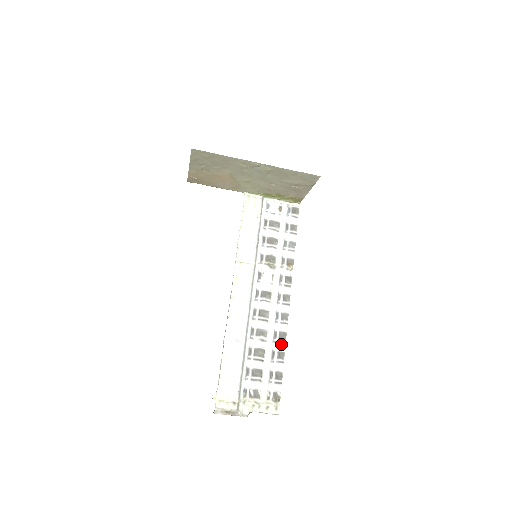
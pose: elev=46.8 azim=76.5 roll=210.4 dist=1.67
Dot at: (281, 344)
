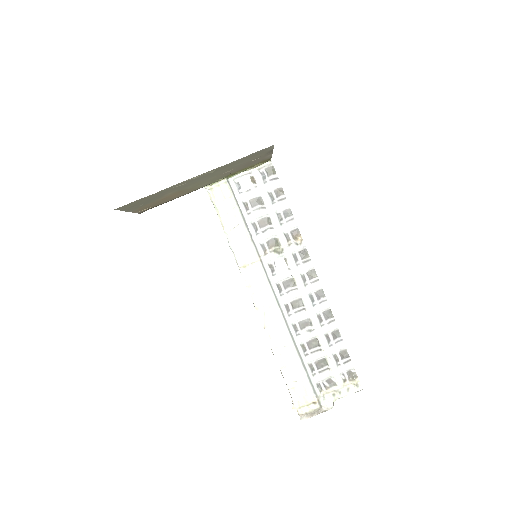
Dot at: (330, 324)
